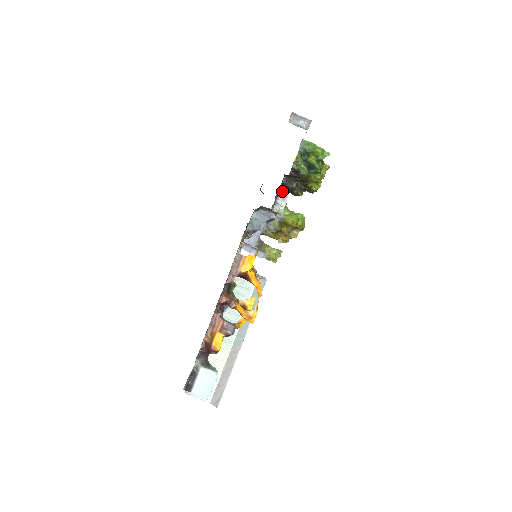
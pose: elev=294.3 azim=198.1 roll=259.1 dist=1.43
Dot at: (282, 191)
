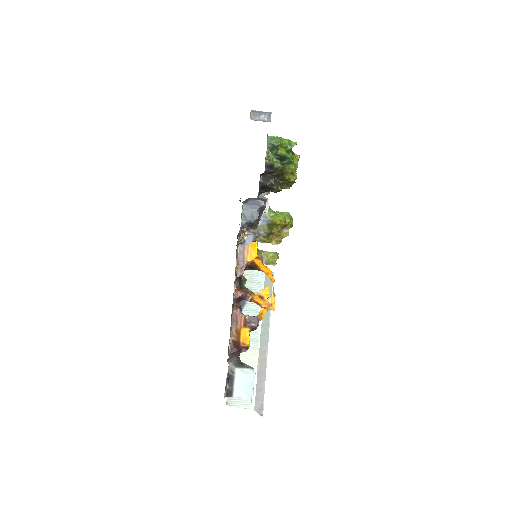
Dot at: (262, 195)
